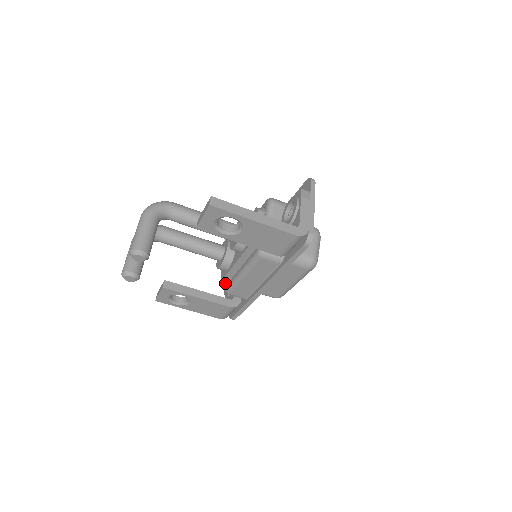
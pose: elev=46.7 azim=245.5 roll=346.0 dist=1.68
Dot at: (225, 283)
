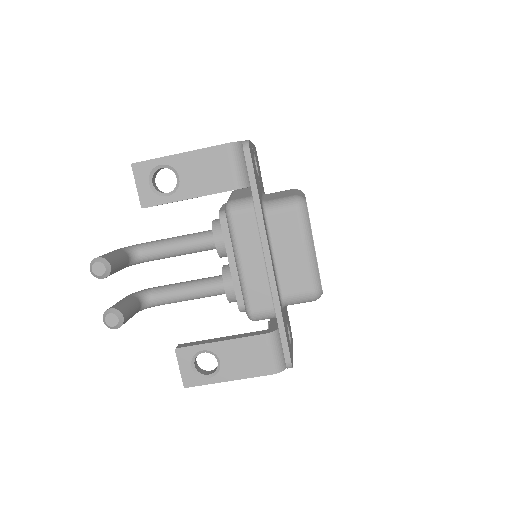
Dot at: occluded
